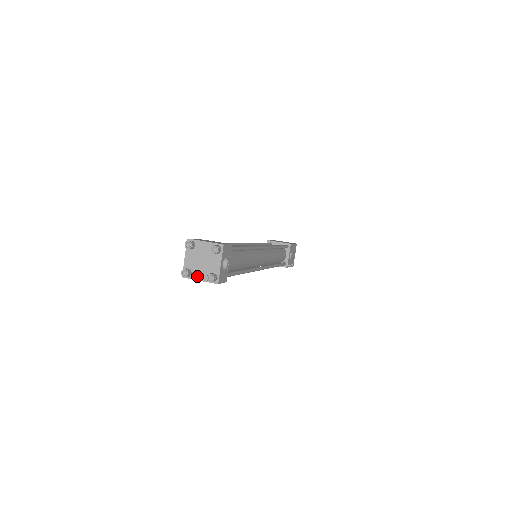
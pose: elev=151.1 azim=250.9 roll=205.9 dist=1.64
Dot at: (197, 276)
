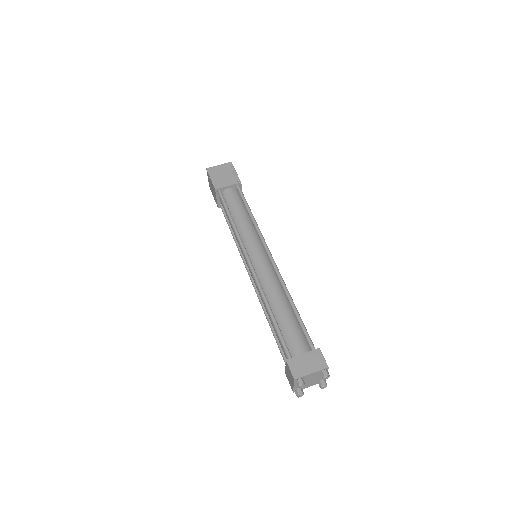
Dot at: (307, 387)
